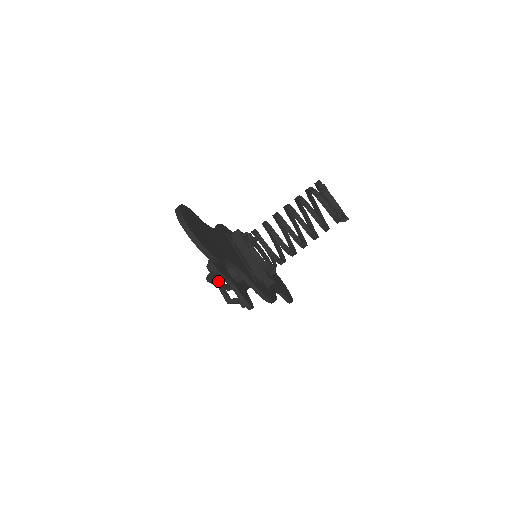
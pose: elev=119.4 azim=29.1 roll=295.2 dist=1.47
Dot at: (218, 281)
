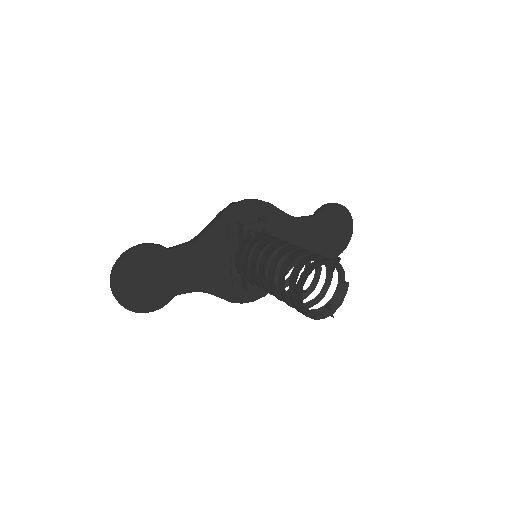
Dot at: occluded
